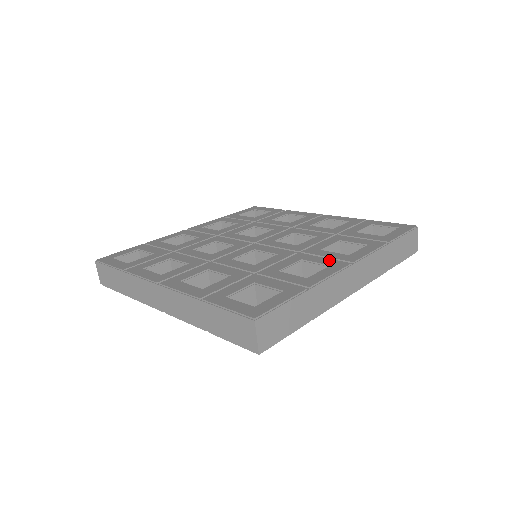
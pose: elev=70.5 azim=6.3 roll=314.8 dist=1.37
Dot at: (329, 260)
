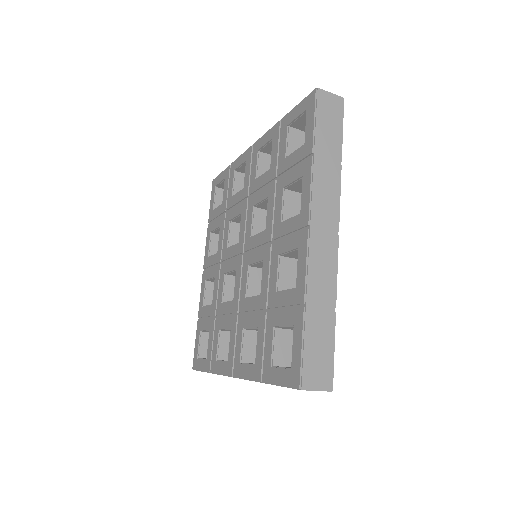
Dot at: (293, 238)
